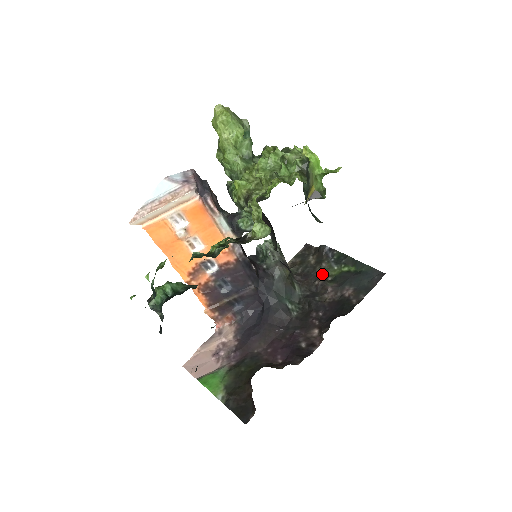
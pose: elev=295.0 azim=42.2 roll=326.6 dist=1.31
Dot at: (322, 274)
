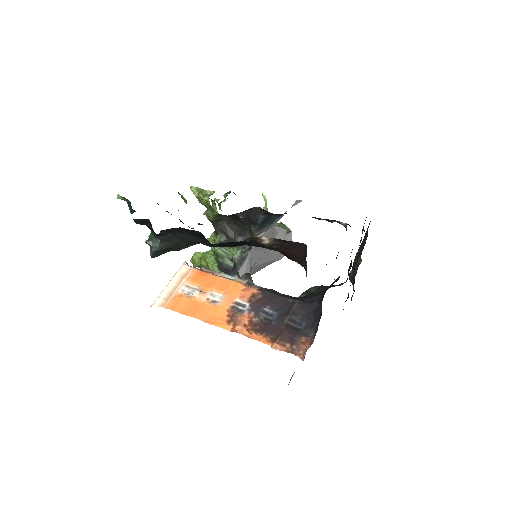
Dot at: occluded
